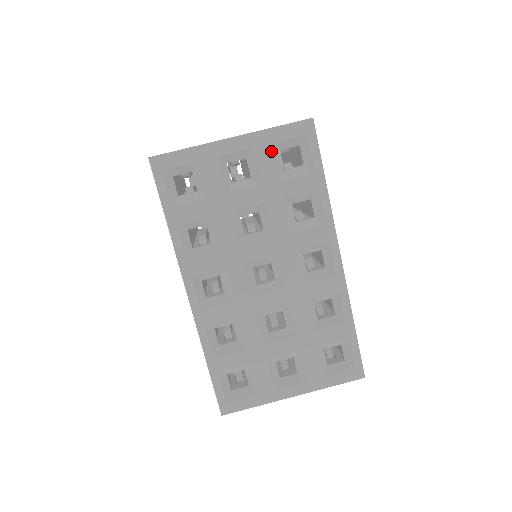
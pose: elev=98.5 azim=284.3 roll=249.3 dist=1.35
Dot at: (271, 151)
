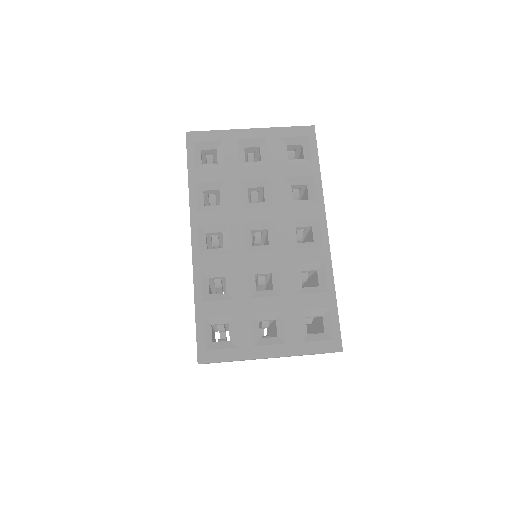
Dot at: (280, 142)
